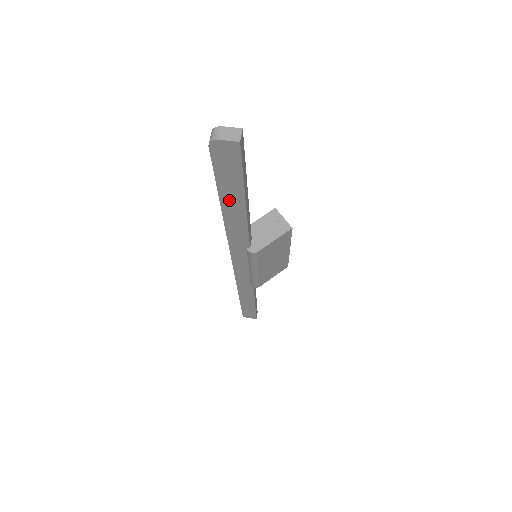
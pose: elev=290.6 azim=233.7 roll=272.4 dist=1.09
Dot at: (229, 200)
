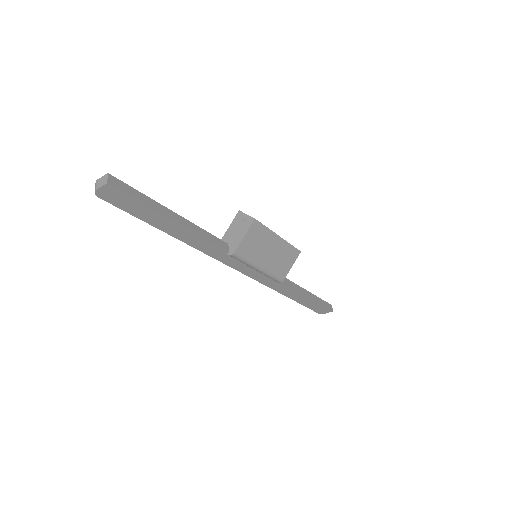
Dot at: (162, 225)
